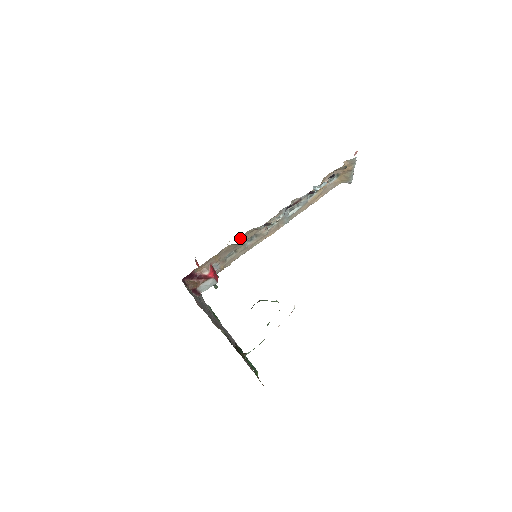
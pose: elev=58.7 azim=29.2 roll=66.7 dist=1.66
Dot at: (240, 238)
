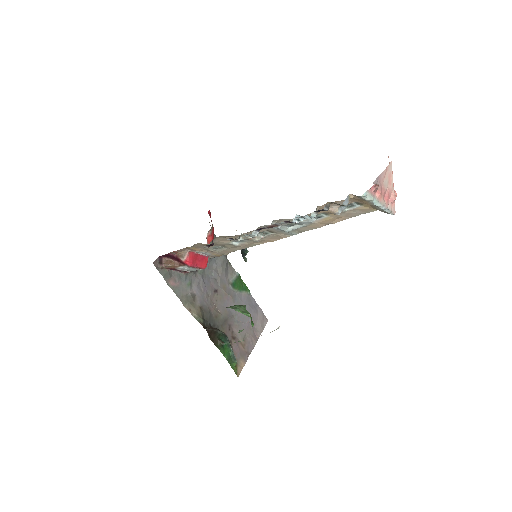
Dot at: (215, 239)
